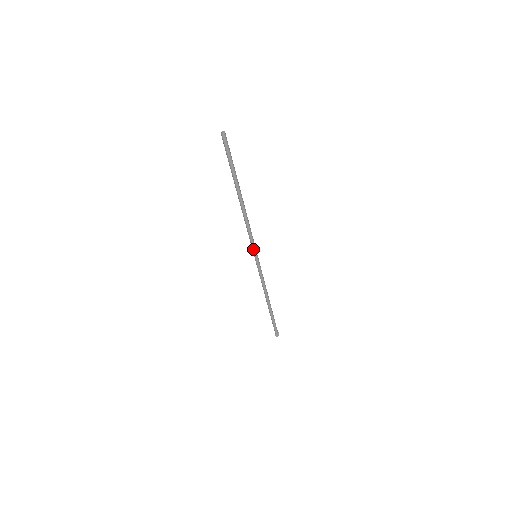
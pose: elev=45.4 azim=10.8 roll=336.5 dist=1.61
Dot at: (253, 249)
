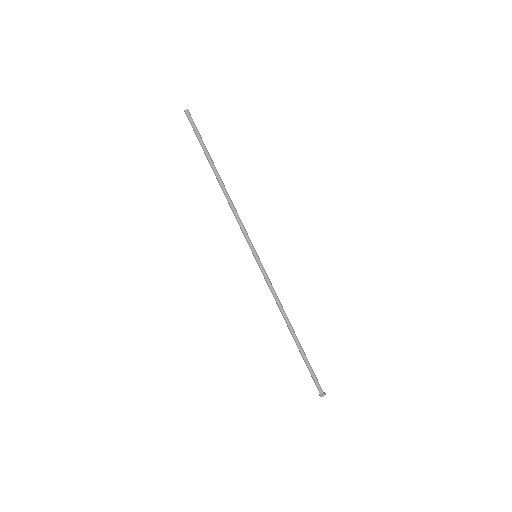
Dot at: (249, 245)
